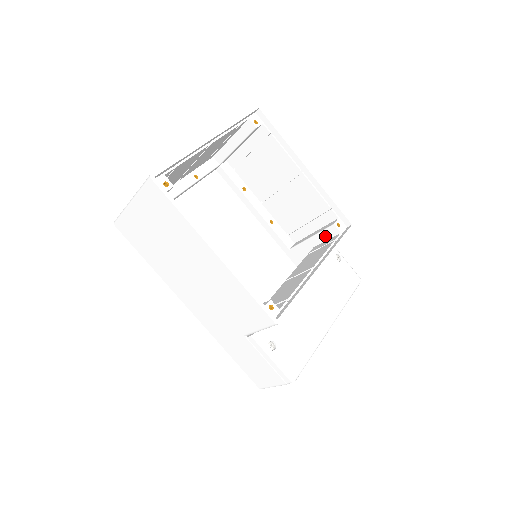
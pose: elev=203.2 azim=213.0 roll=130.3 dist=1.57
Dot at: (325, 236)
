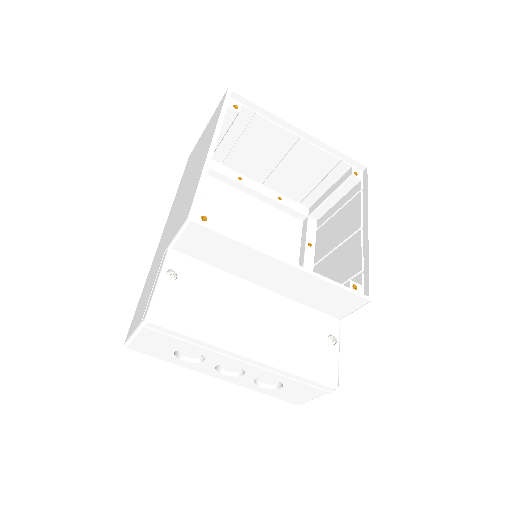
Dot at: occluded
